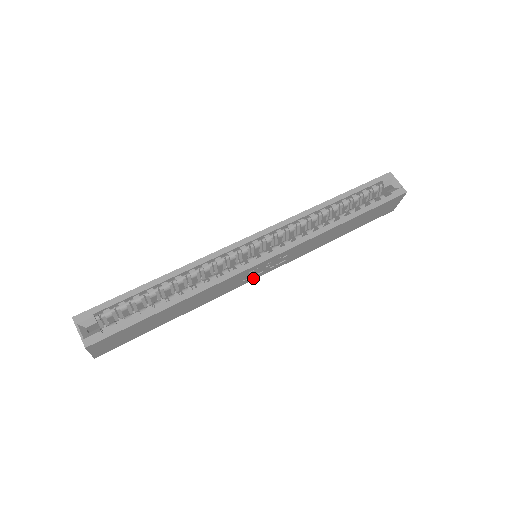
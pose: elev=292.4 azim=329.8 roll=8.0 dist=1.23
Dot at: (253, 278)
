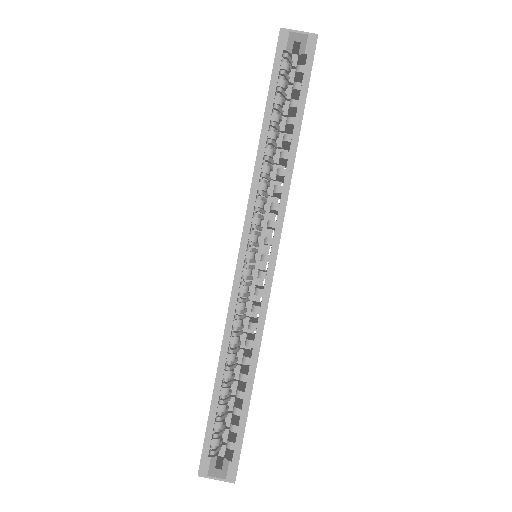
Dot at: occluded
